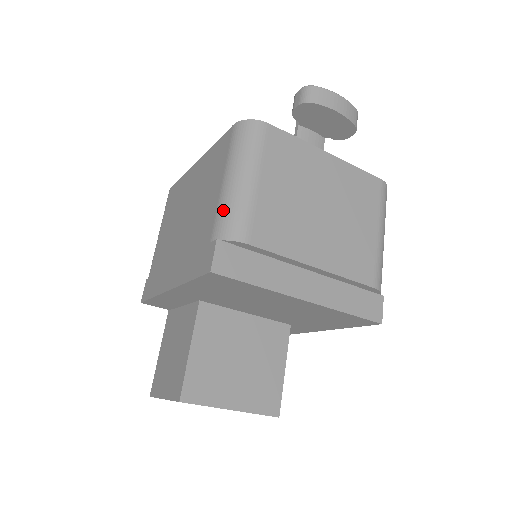
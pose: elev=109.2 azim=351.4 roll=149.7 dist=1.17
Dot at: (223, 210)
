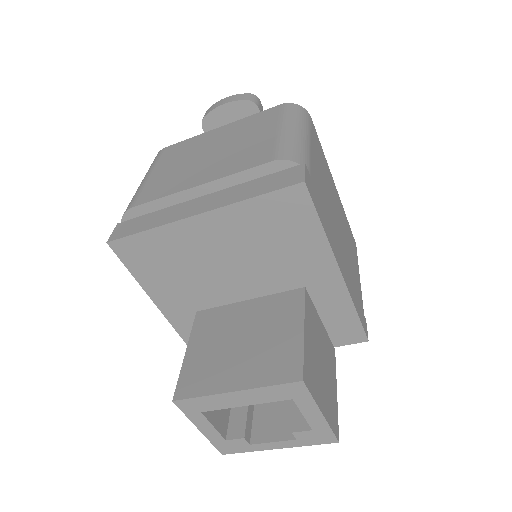
Dot at: occluded
